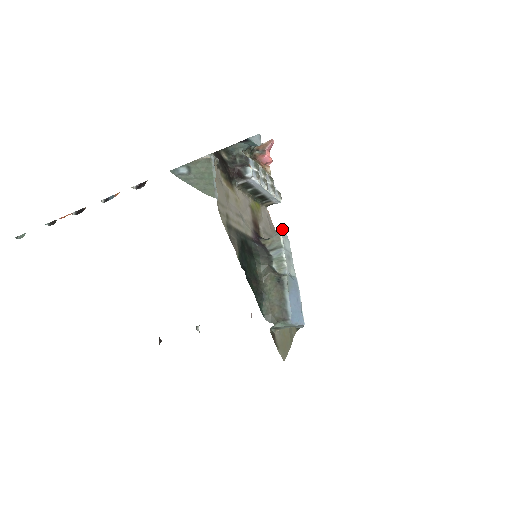
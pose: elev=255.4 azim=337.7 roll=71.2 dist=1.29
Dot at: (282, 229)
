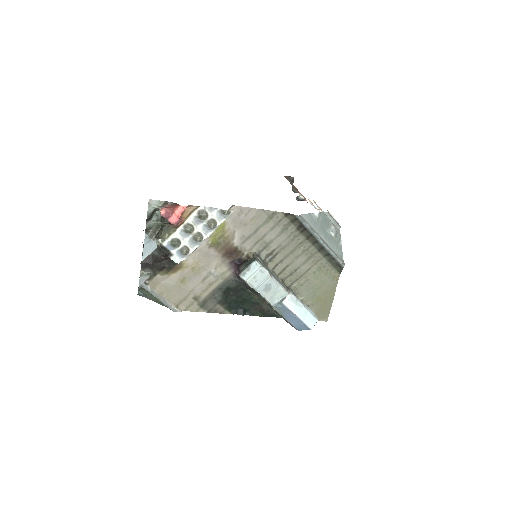
Dot at: (245, 270)
